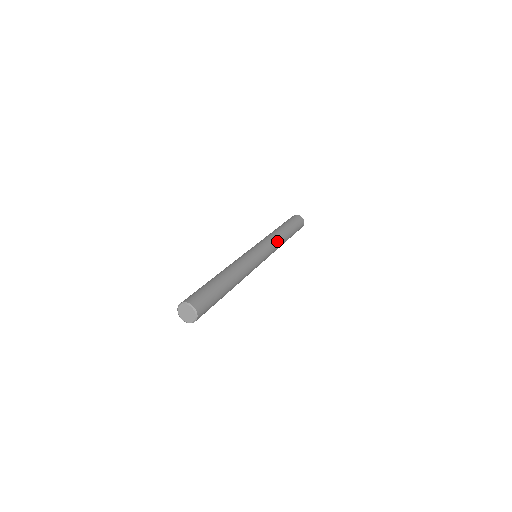
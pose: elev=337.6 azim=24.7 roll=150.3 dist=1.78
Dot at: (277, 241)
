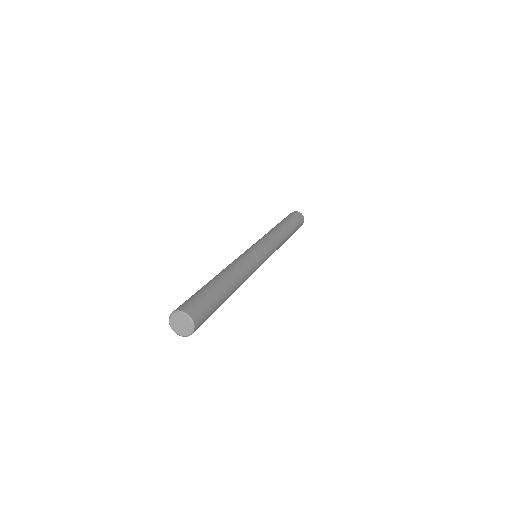
Dot at: (277, 238)
